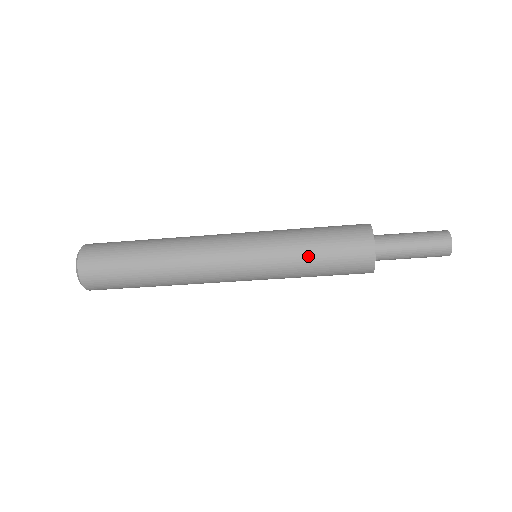
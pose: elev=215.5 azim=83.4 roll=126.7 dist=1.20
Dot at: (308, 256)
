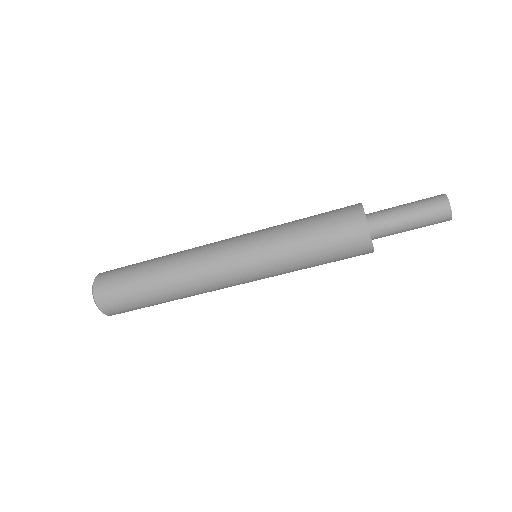
Dot at: (306, 259)
